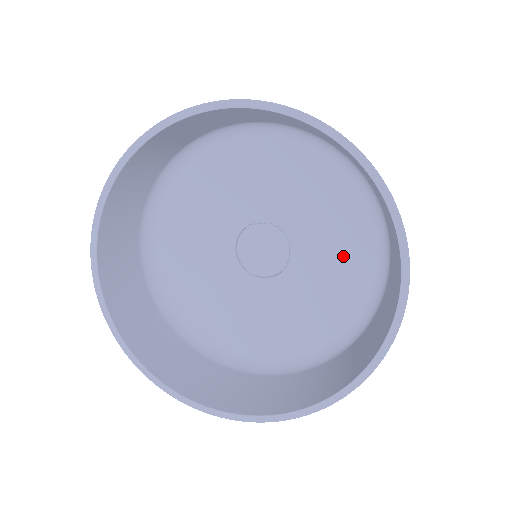
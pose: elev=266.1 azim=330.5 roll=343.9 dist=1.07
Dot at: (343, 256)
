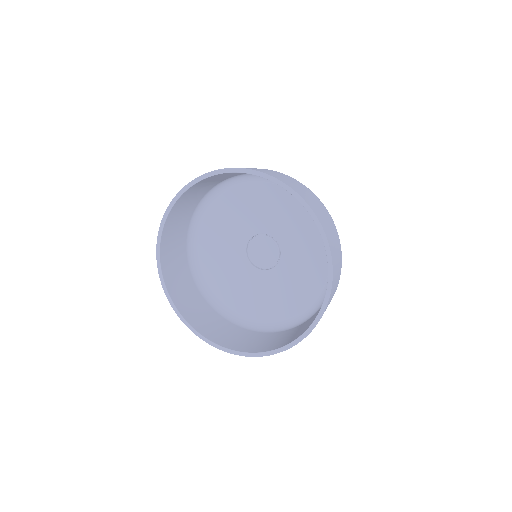
Dot at: (306, 233)
